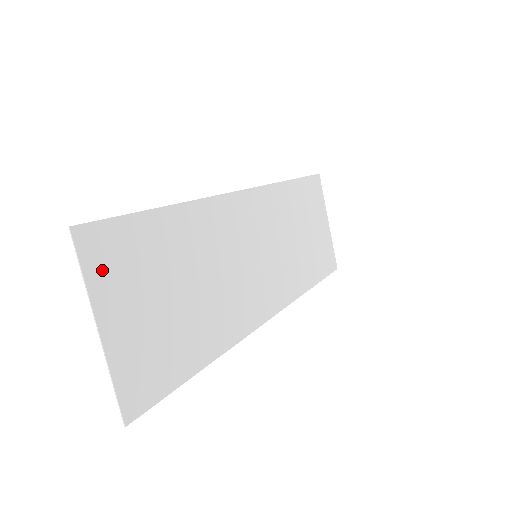
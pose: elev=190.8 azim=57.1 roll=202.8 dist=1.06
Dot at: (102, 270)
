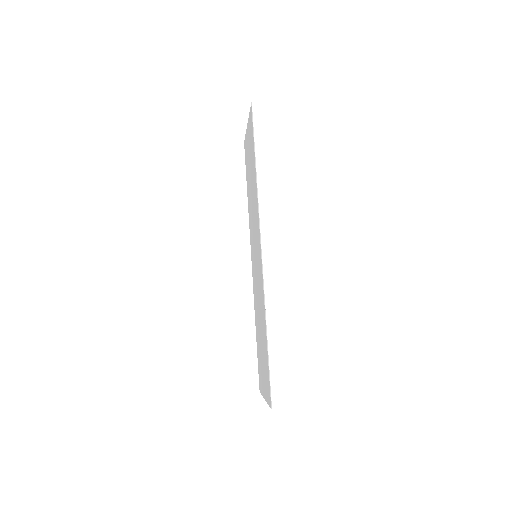
Dot at: occluded
